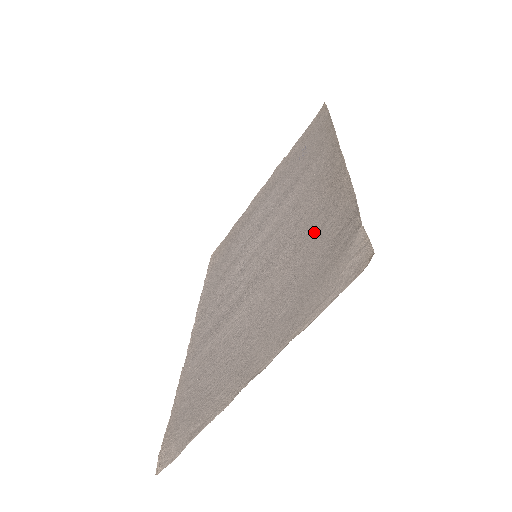
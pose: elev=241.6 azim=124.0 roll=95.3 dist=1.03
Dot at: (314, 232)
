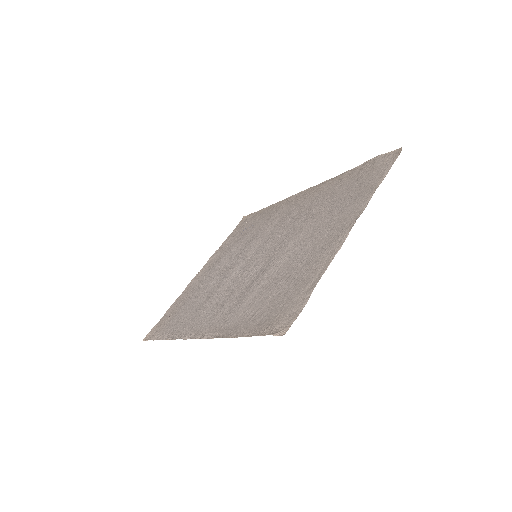
Dot at: (328, 195)
